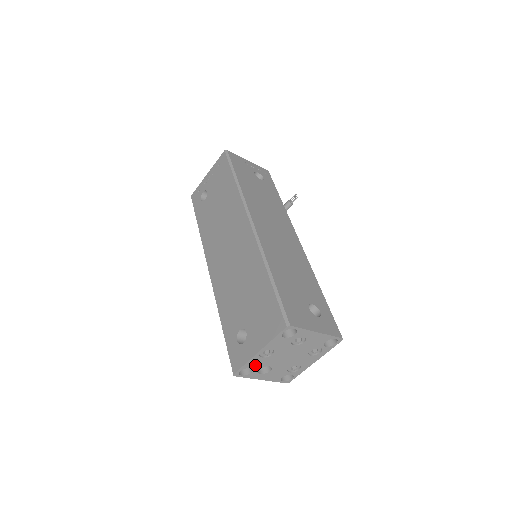
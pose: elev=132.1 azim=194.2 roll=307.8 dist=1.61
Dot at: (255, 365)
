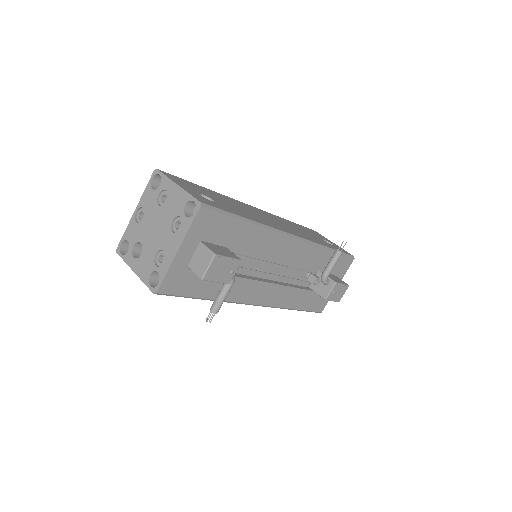
Dot at: (132, 237)
